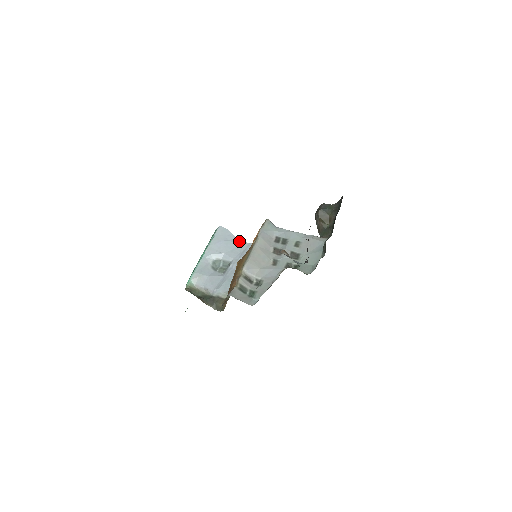
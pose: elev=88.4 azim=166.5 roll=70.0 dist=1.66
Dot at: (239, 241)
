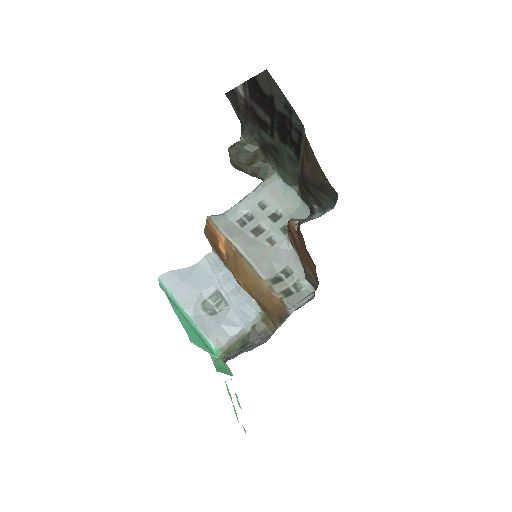
Dot at: (194, 266)
